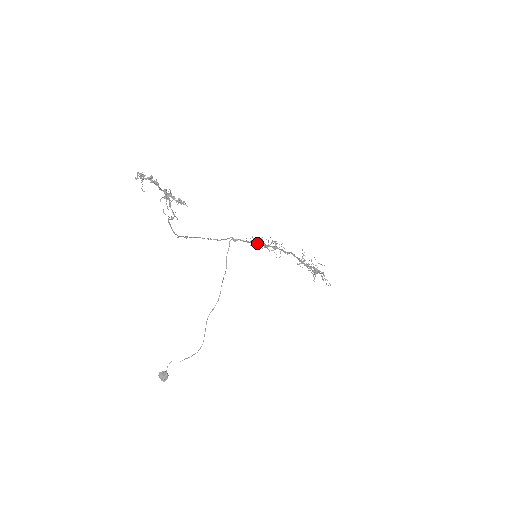
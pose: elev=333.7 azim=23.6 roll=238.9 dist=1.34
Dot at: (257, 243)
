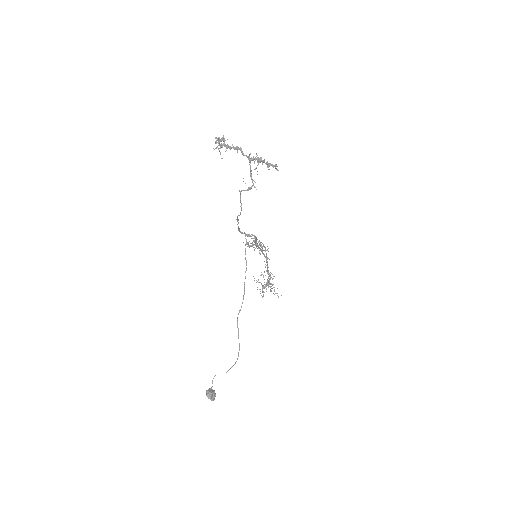
Dot at: occluded
